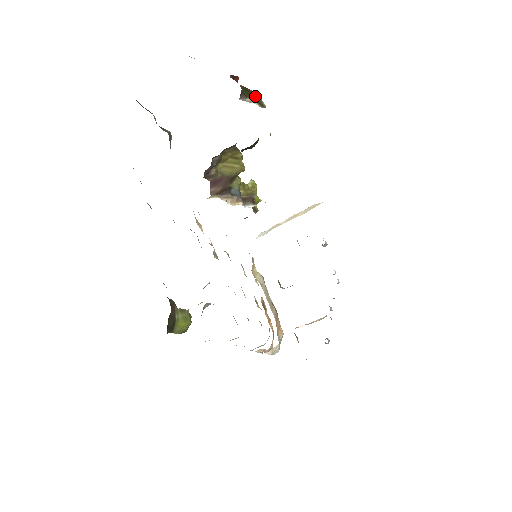
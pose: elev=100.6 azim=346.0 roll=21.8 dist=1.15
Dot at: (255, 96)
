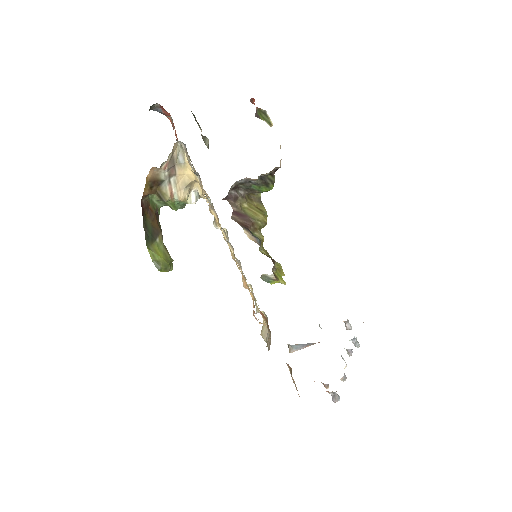
Dot at: (265, 115)
